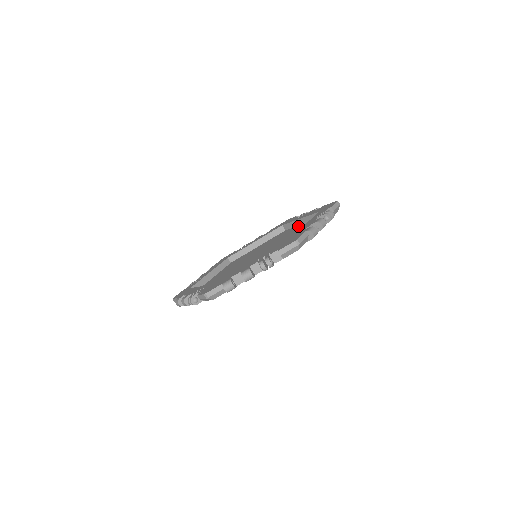
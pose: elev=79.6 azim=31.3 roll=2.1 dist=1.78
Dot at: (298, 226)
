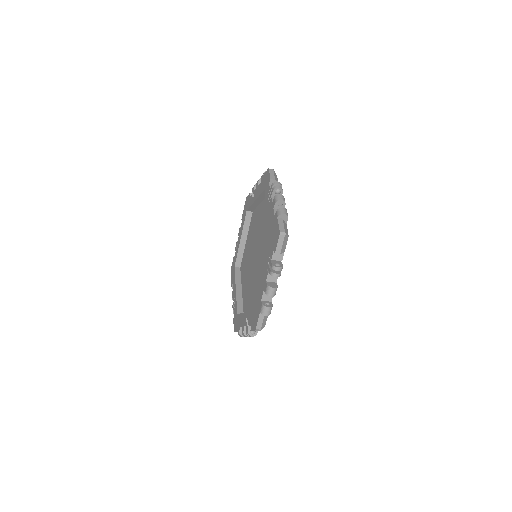
Dot at: occluded
